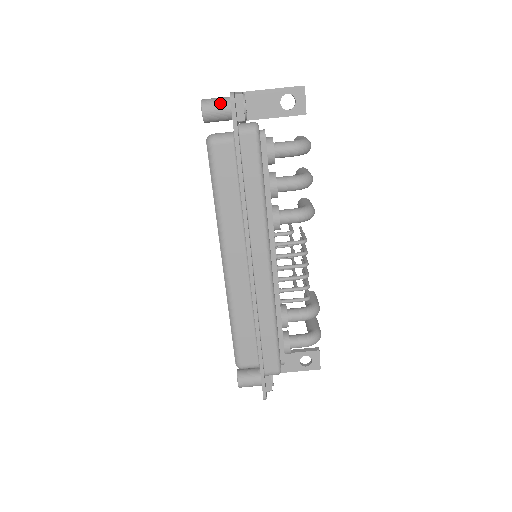
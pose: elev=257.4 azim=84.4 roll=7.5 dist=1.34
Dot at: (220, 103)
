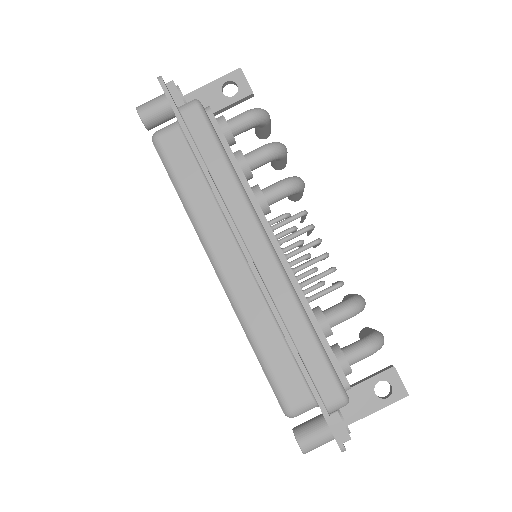
Dot at: (155, 100)
